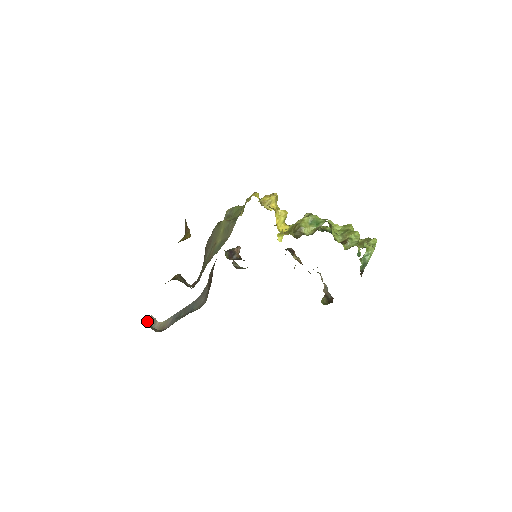
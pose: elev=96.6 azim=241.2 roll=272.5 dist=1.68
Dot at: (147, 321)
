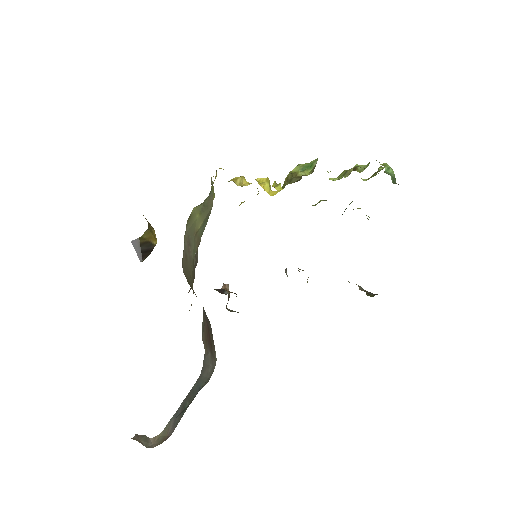
Dot at: occluded
